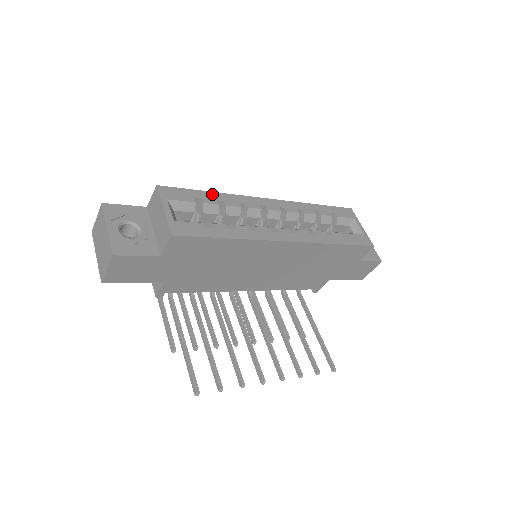
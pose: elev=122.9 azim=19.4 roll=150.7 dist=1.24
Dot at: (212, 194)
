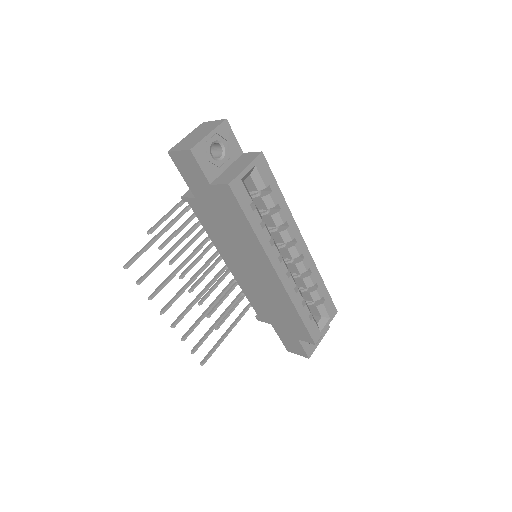
Dot at: (281, 196)
